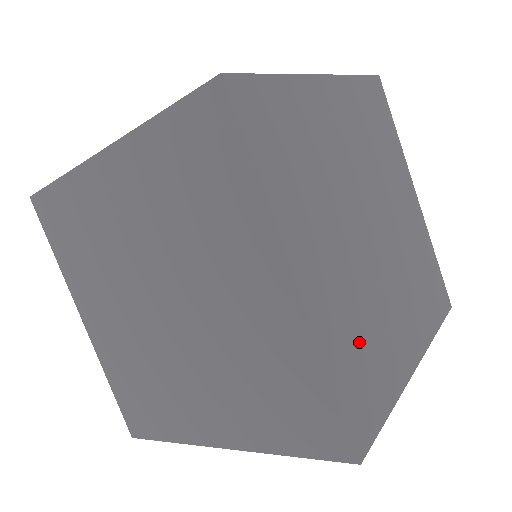
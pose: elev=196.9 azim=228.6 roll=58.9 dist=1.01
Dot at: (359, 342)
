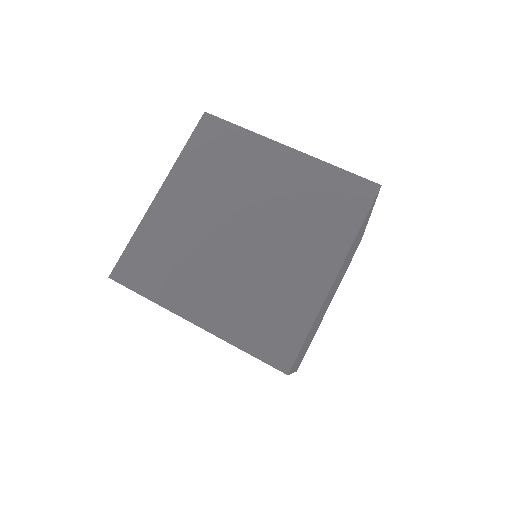
Dot at: (164, 251)
